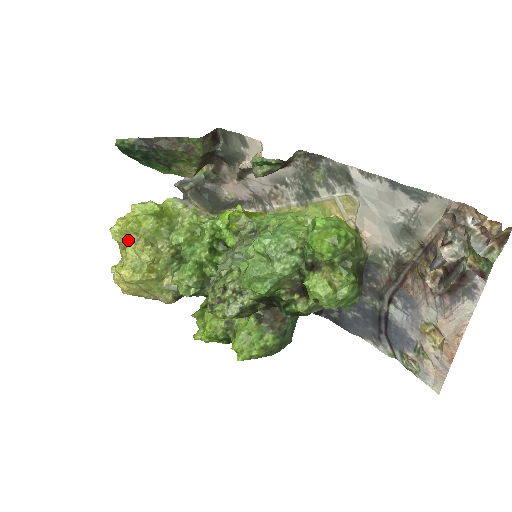
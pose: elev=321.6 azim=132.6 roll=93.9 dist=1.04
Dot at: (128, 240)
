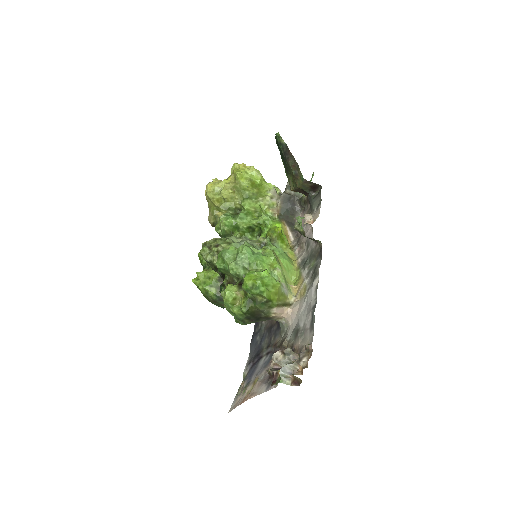
Dot at: (230, 177)
